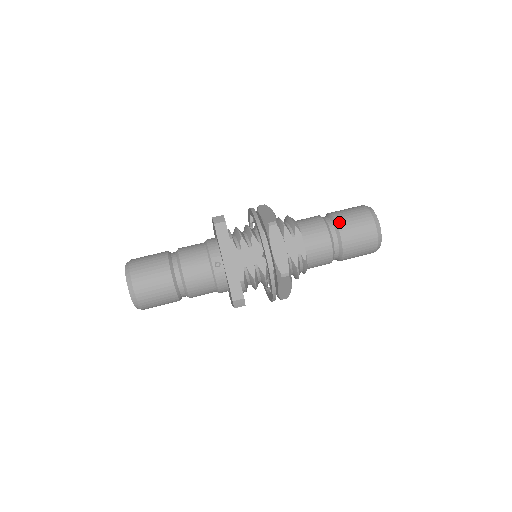
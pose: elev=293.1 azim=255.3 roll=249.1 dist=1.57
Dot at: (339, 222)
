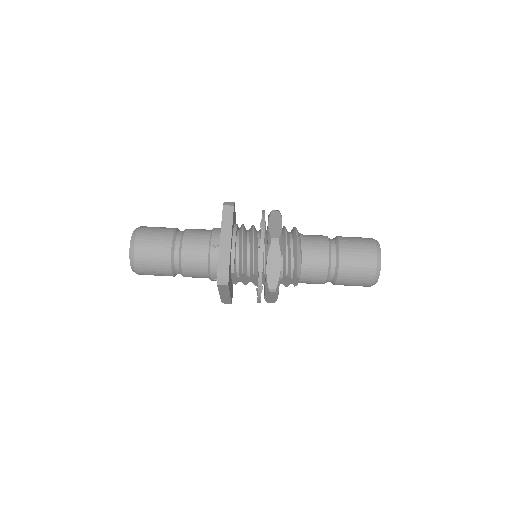
Dot at: (340, 277)
